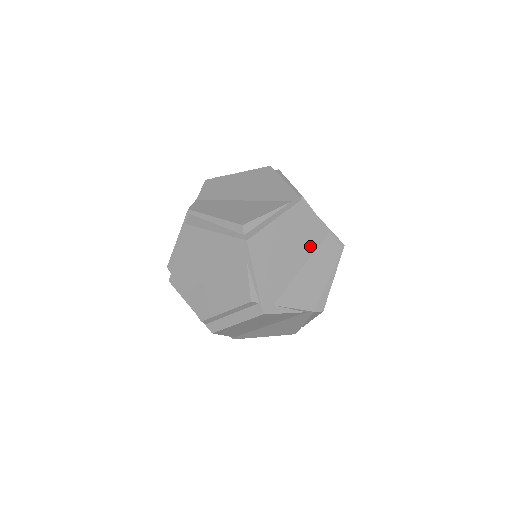
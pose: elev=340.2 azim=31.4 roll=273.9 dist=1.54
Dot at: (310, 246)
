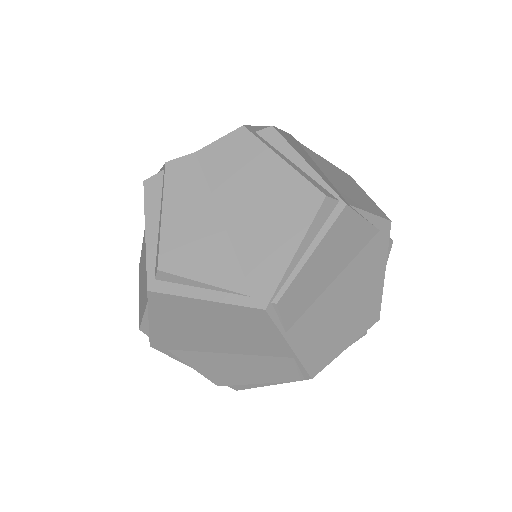
Dot at: (250, 348)
